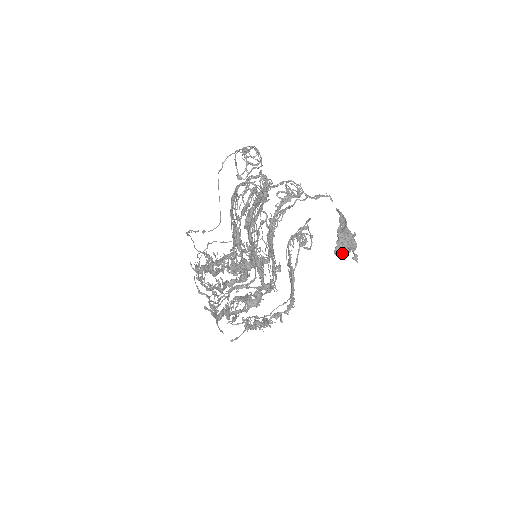
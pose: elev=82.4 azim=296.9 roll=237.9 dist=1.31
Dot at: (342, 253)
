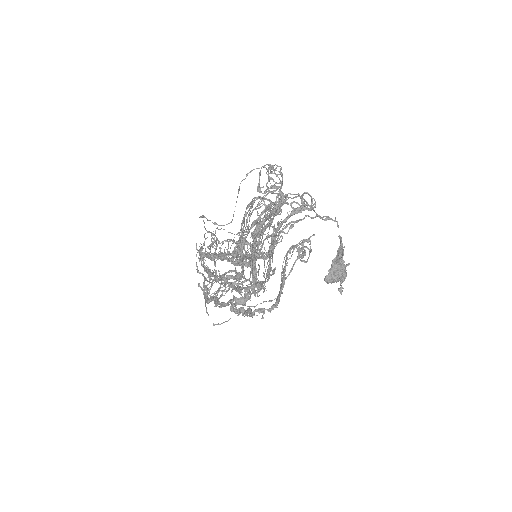
Dot at: (331, 281)
